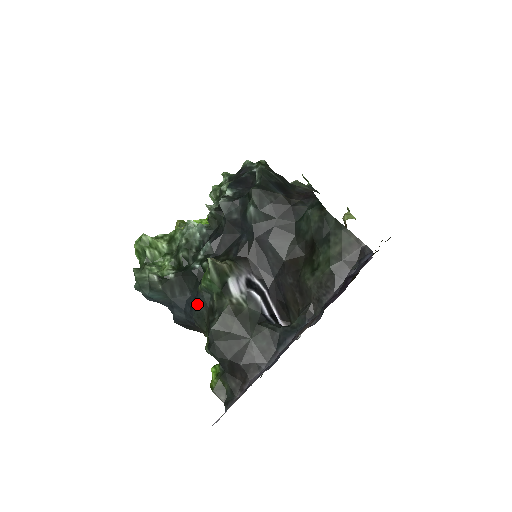
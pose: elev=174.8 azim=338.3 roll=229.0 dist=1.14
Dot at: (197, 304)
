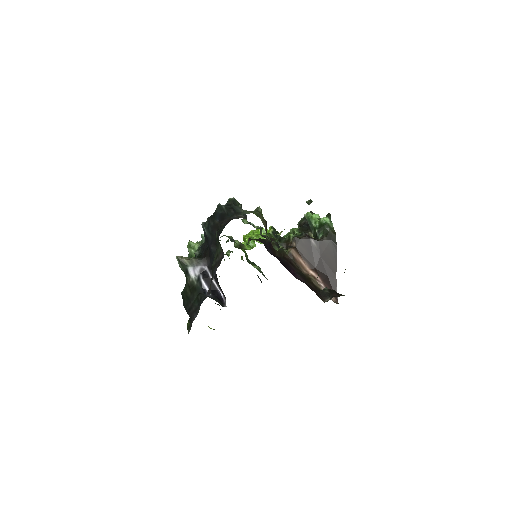
Dot at: occluded
